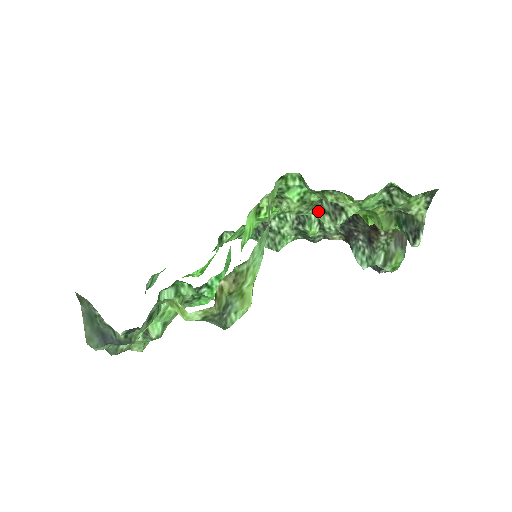
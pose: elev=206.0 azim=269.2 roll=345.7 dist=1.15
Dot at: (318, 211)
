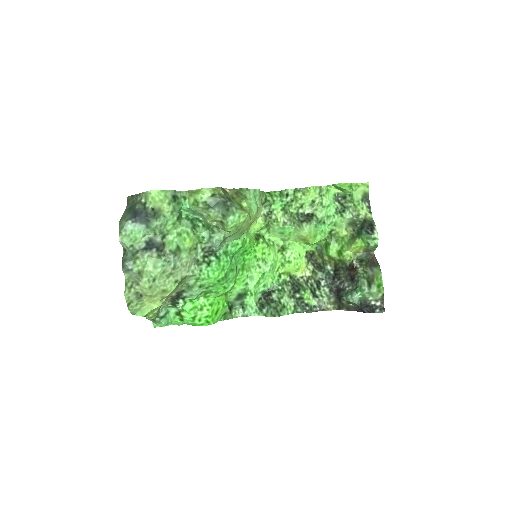
Dot at: (298, 225)
